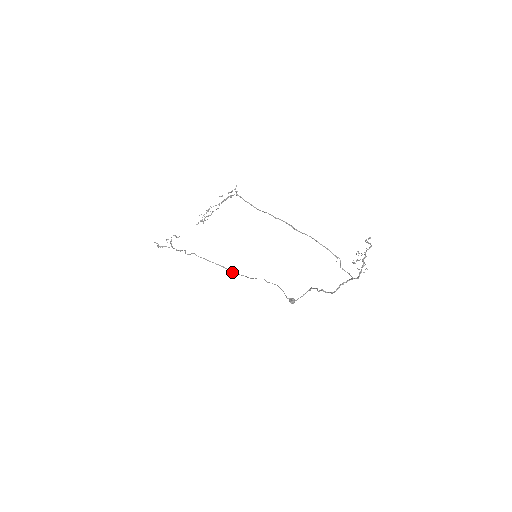
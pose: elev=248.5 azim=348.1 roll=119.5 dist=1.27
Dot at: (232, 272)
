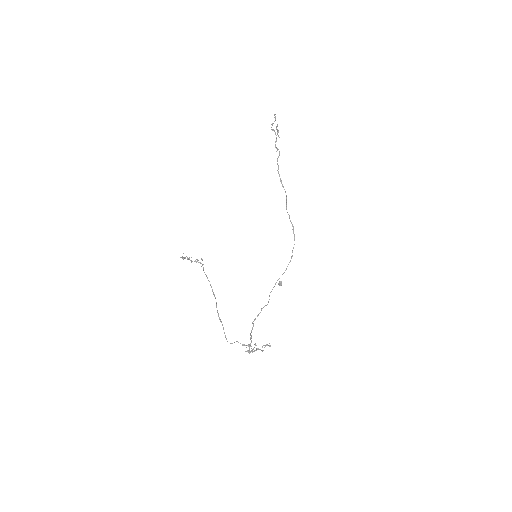
Dot at: (287, 212)
